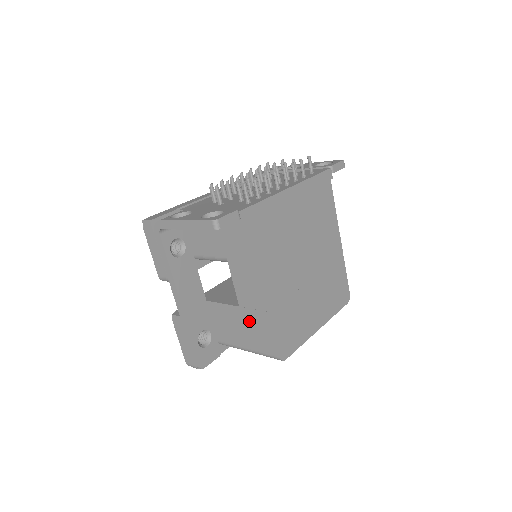
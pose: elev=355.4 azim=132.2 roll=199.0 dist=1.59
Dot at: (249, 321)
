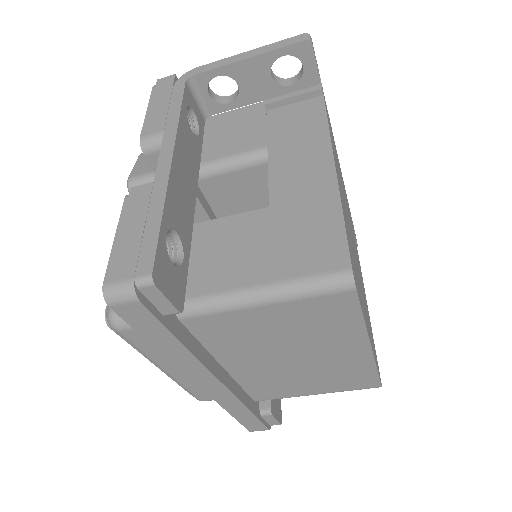
Dot at: (286, 223)
